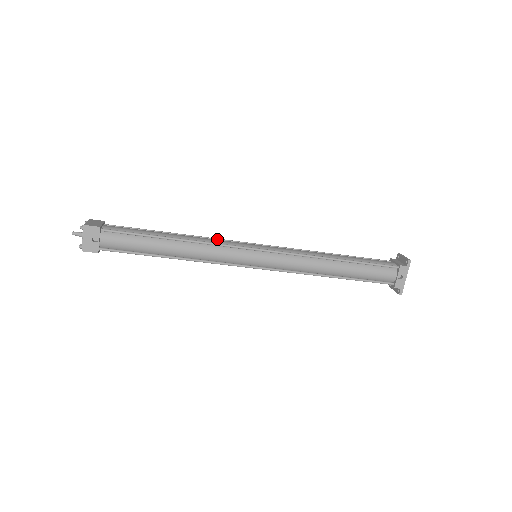
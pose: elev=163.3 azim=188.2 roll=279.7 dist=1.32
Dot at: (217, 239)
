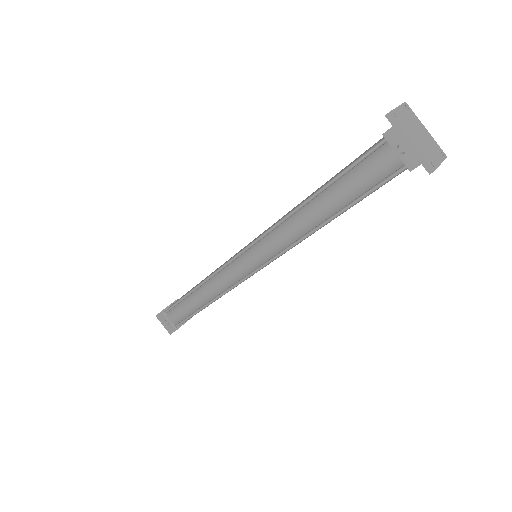
Dot at: occluded
